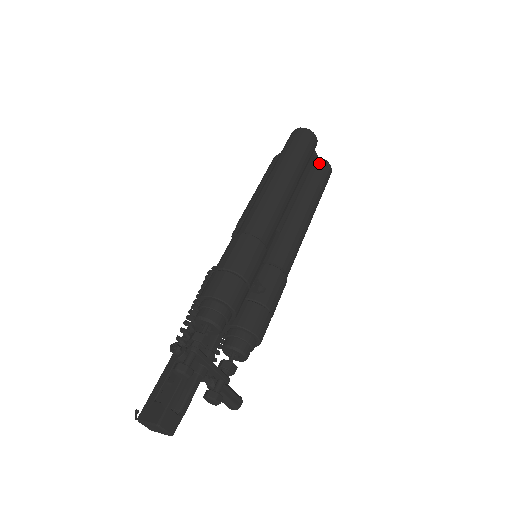
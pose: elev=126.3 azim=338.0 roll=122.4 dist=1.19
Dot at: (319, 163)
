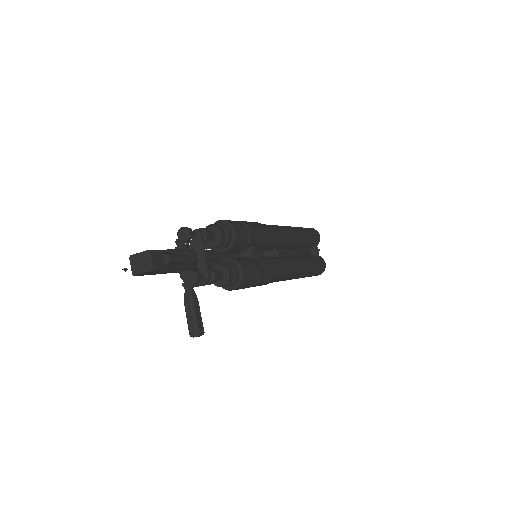
Dot at: (318, 253)
